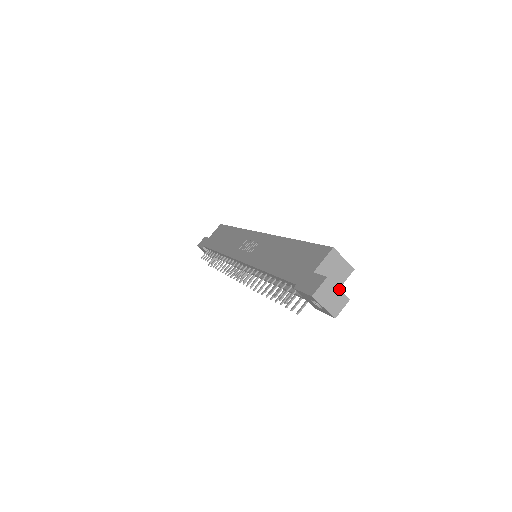
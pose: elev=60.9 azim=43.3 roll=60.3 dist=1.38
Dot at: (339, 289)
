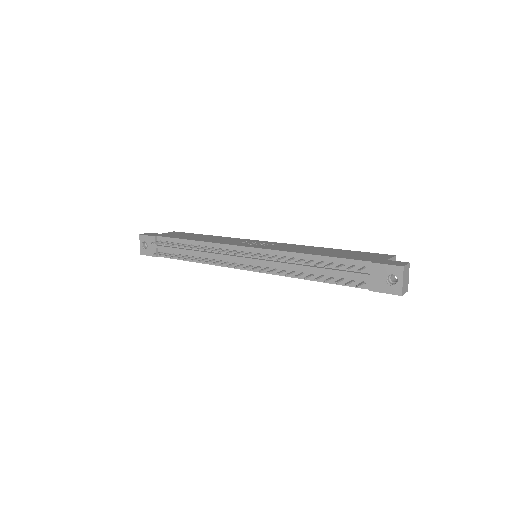
Dot at: occluded
